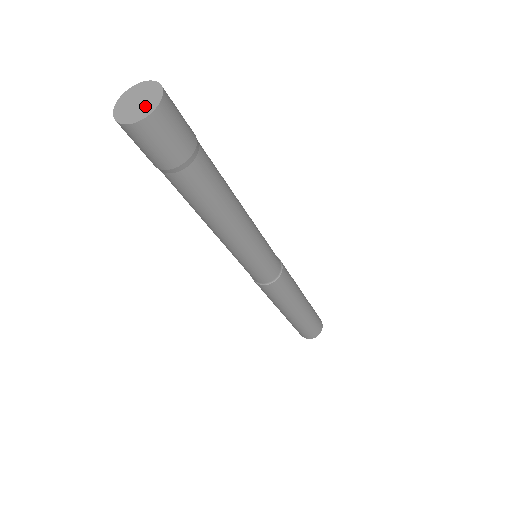
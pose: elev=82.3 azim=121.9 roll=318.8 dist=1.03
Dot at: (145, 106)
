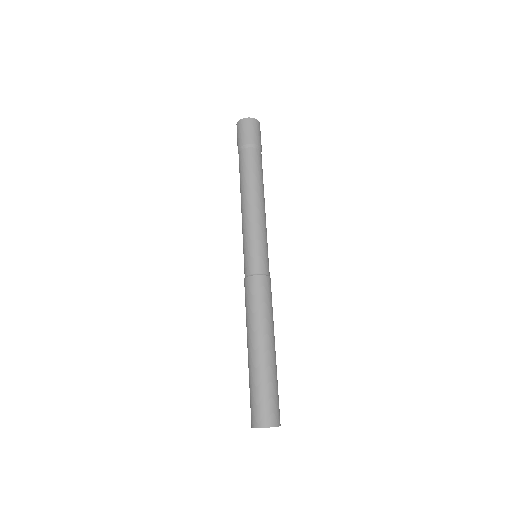
Dot at: occluded
